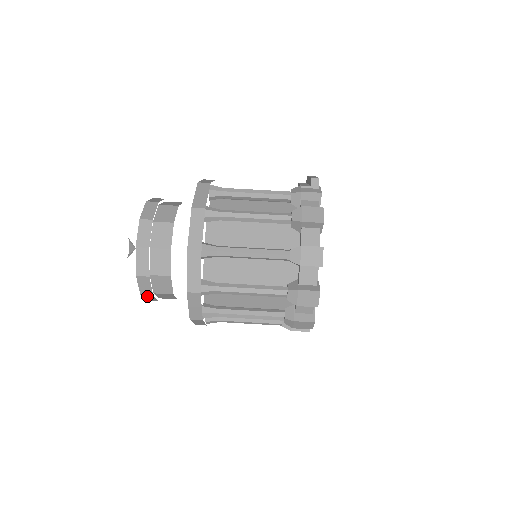
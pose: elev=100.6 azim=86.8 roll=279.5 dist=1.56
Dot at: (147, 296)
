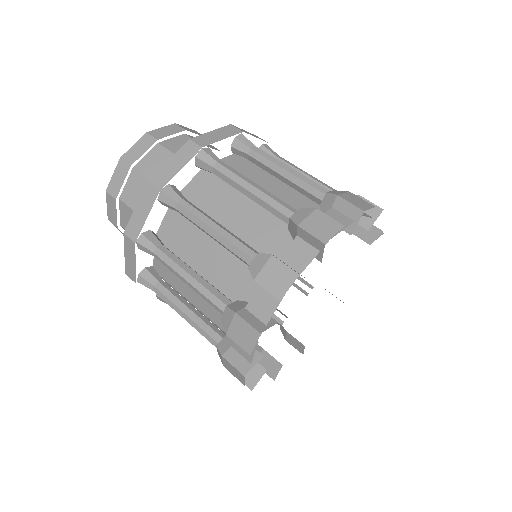
Dot at: (123, 166)
